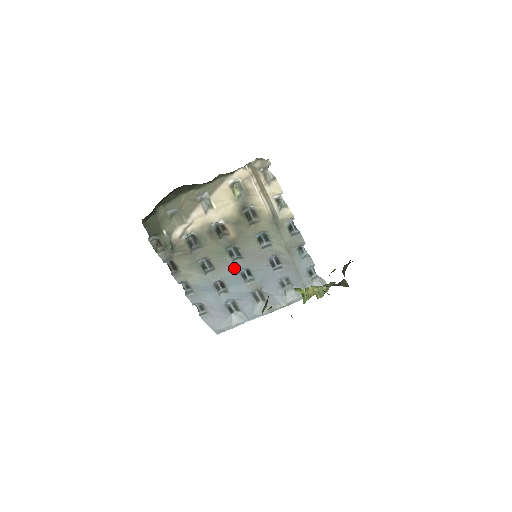
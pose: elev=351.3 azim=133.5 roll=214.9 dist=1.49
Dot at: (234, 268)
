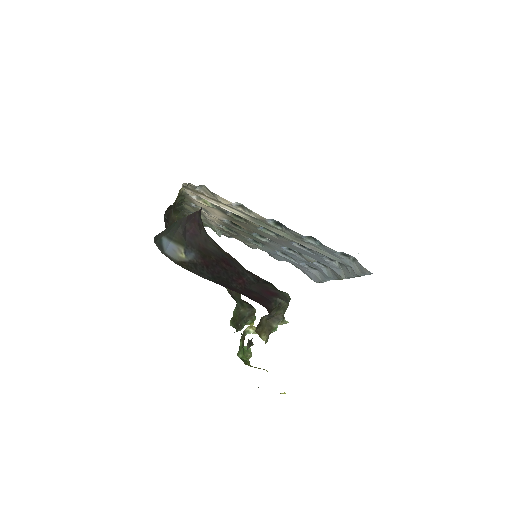
Dot at: (275, 246)
